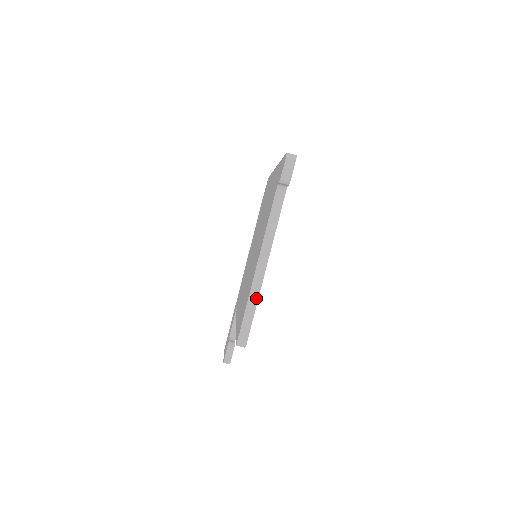
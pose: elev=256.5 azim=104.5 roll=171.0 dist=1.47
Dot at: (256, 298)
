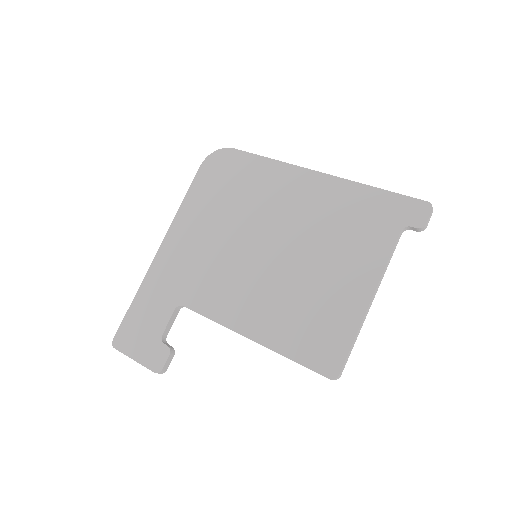
Dot at: (359, 331)
